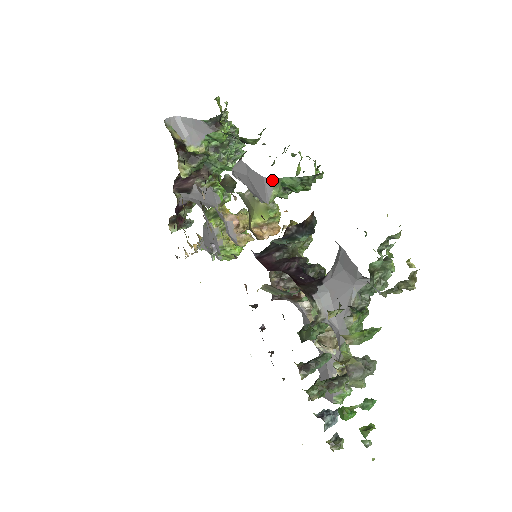
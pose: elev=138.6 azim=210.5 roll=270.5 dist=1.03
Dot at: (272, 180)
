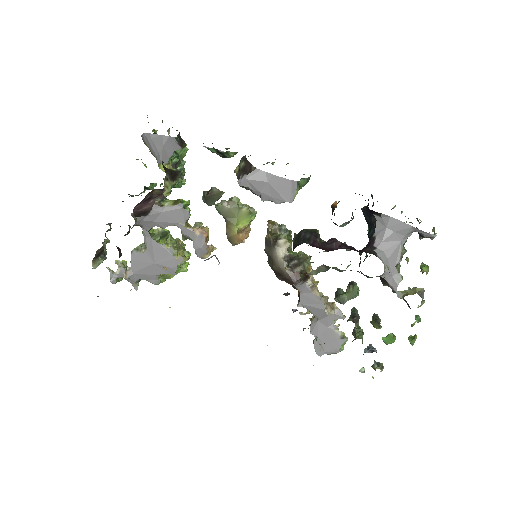
Dot at: (297, 182)
